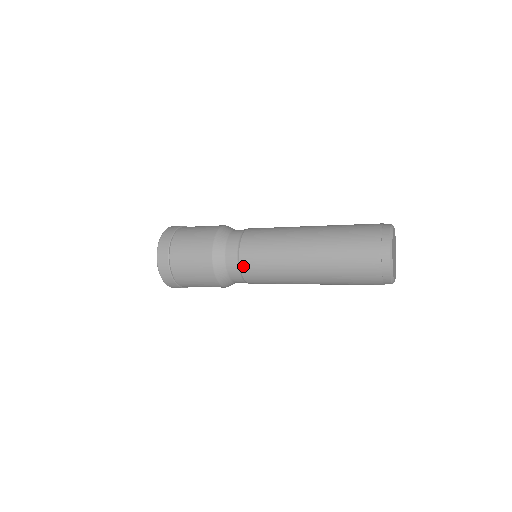
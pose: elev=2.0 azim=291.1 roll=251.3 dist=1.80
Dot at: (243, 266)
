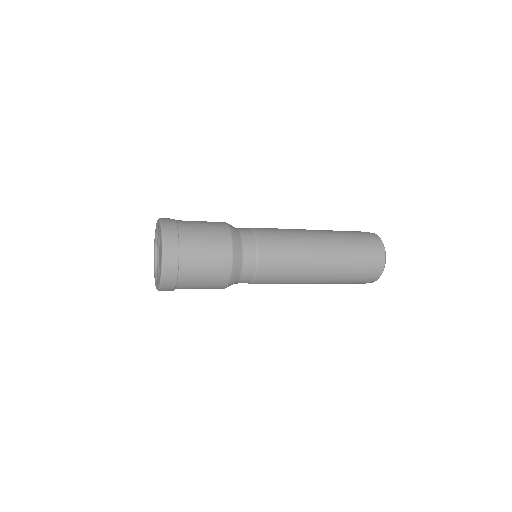
Dot at: (261, 267)
